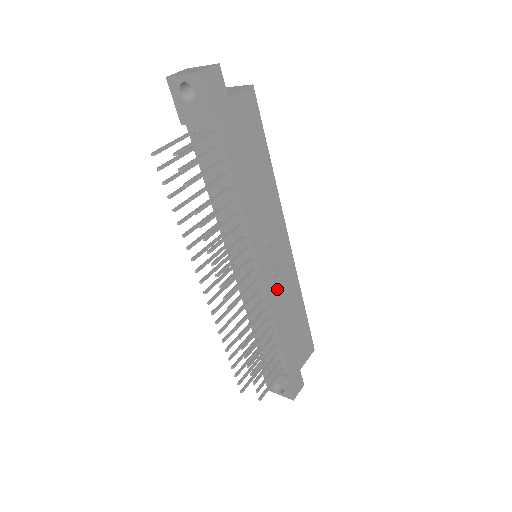
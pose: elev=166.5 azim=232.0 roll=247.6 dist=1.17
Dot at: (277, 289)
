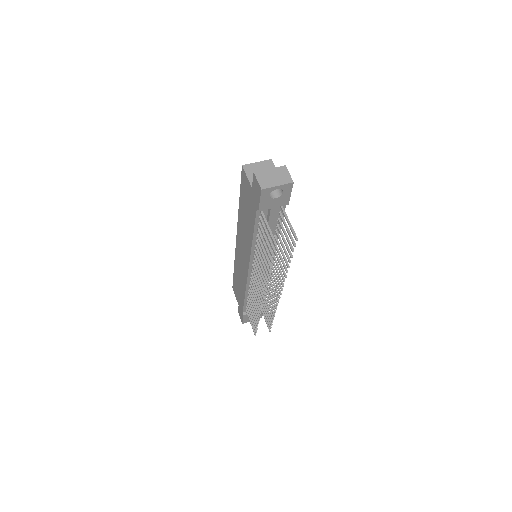
Dot at: occluded
